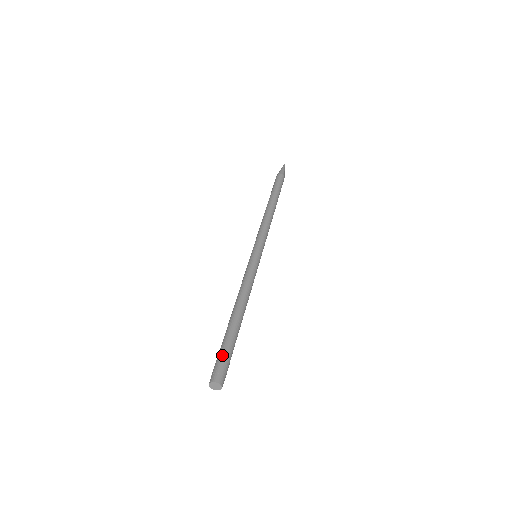
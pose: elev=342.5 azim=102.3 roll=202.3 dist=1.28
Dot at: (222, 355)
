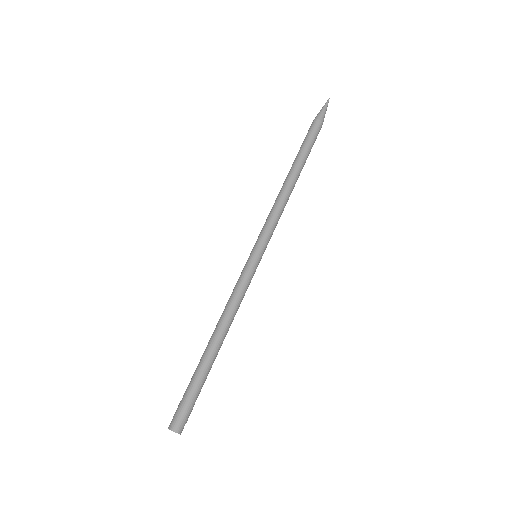
Dot at: (183, 396)
